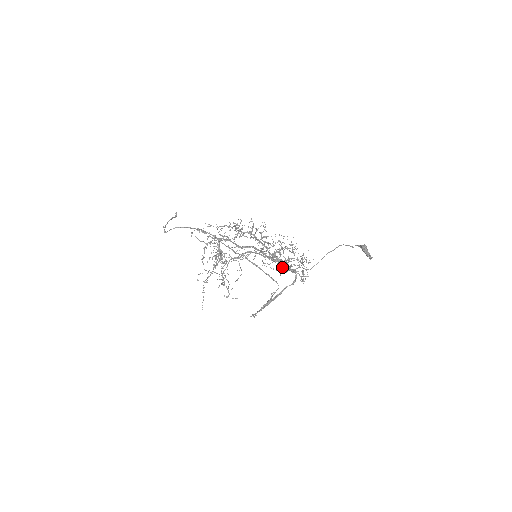
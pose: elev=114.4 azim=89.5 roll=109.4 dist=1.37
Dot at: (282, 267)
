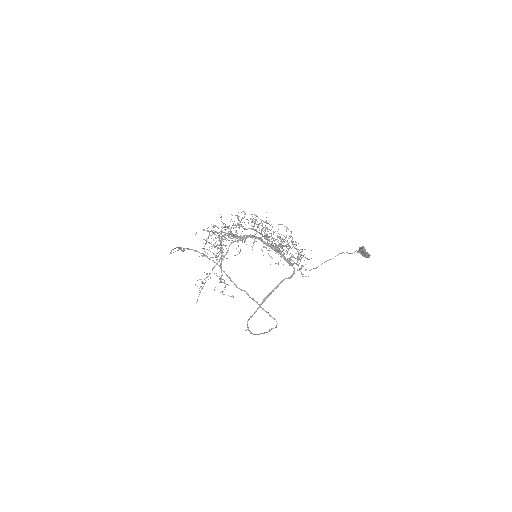
Dot at: occluded
